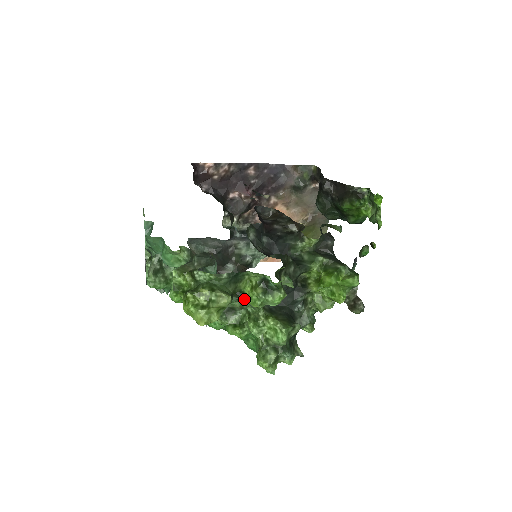
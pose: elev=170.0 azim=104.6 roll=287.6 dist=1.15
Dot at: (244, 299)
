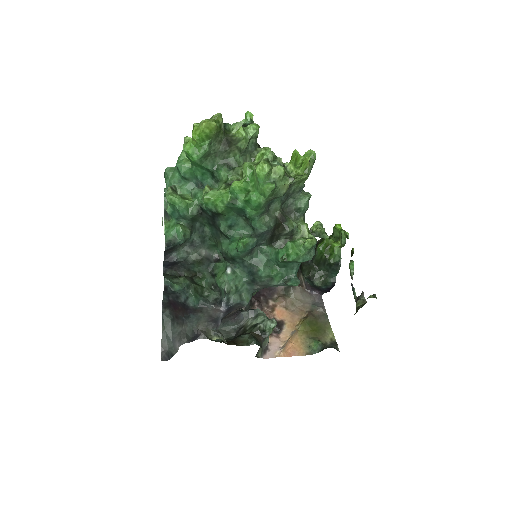
Dot at: (233, 134)
